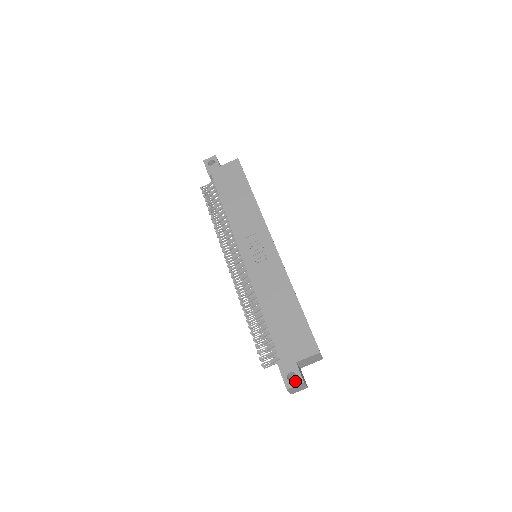
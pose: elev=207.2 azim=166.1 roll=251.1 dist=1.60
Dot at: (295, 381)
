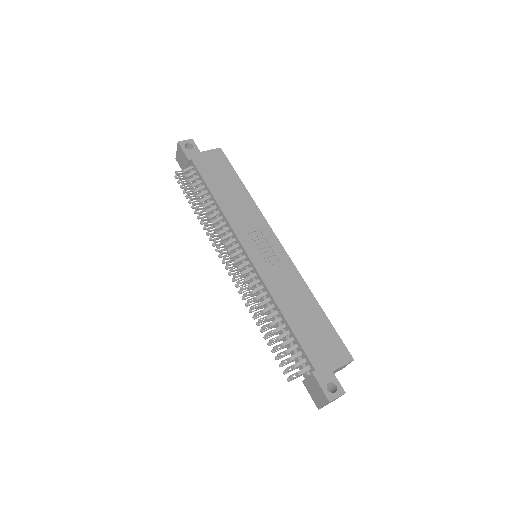
Dot at: (336, 392)
